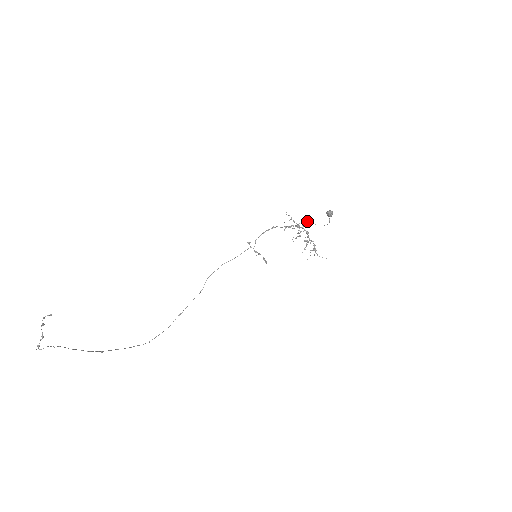
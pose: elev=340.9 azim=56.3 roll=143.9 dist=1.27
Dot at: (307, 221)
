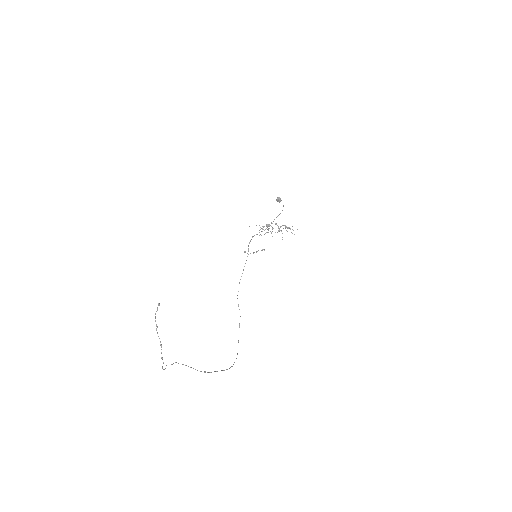
Dot at: occluded
